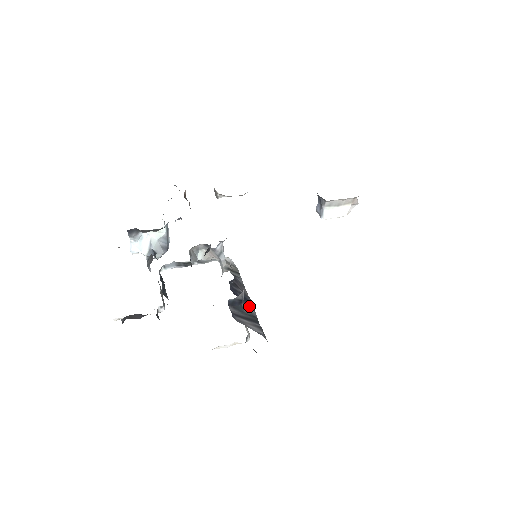
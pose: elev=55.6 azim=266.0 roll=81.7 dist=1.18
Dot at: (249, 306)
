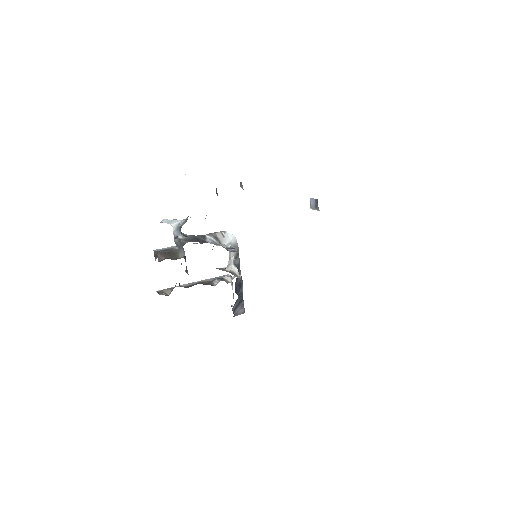
Dot at: (240, 288)
